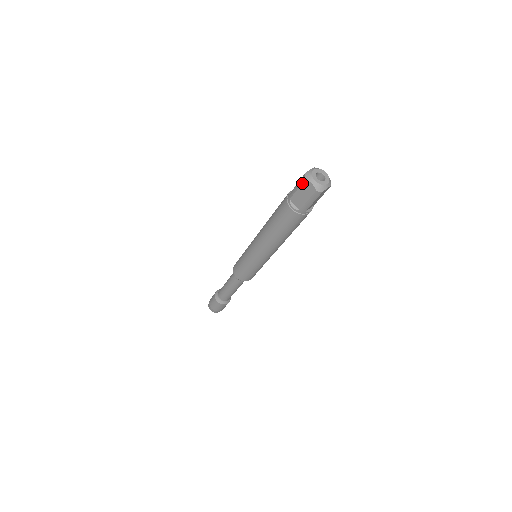
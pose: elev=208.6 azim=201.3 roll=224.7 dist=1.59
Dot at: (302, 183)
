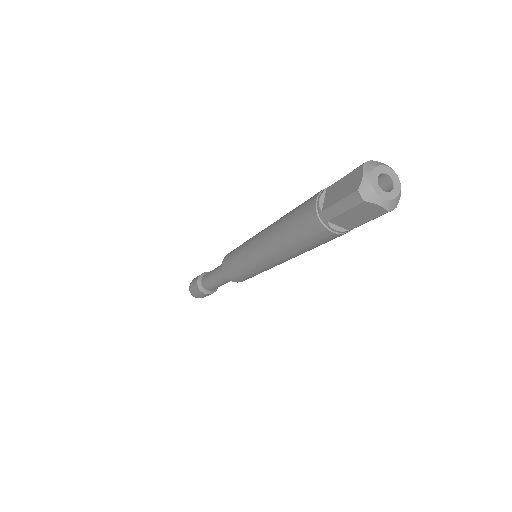
Dot at: (355, 169)
